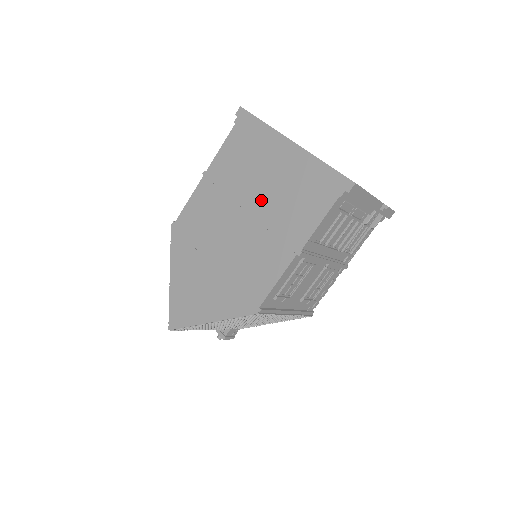
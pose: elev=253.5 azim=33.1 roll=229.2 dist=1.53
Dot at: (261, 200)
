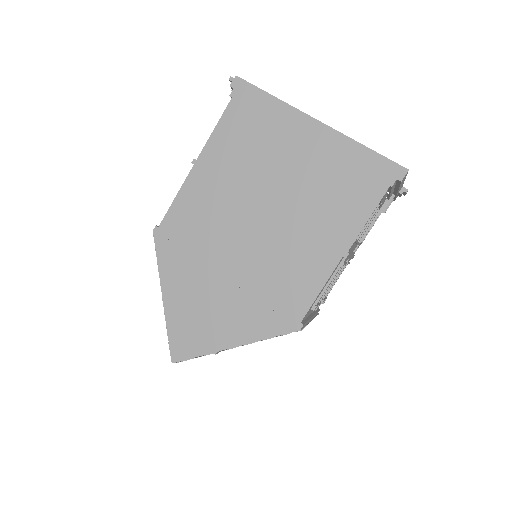
Dot at: (284, 194)
